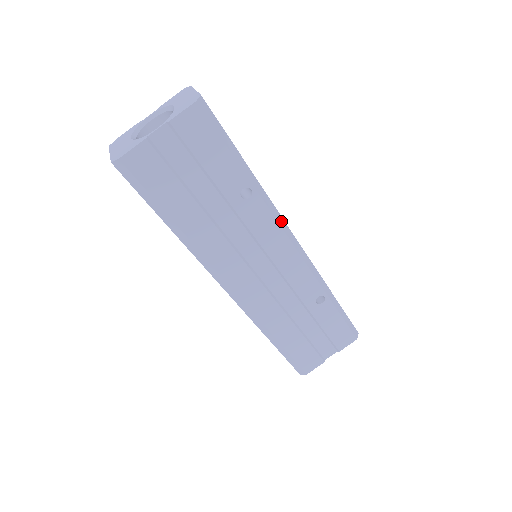
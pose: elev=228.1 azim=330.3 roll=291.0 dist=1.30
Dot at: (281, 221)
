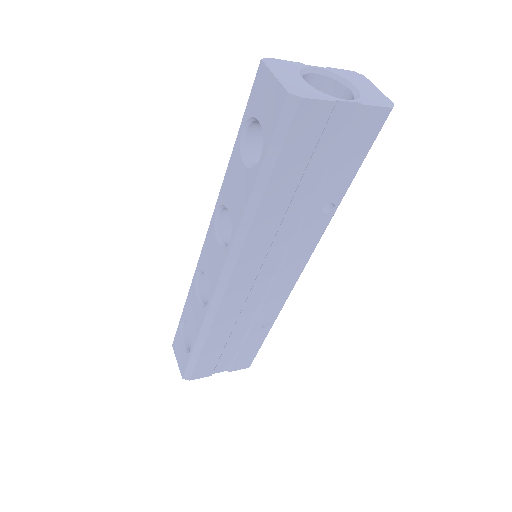
Dot at: occluded
